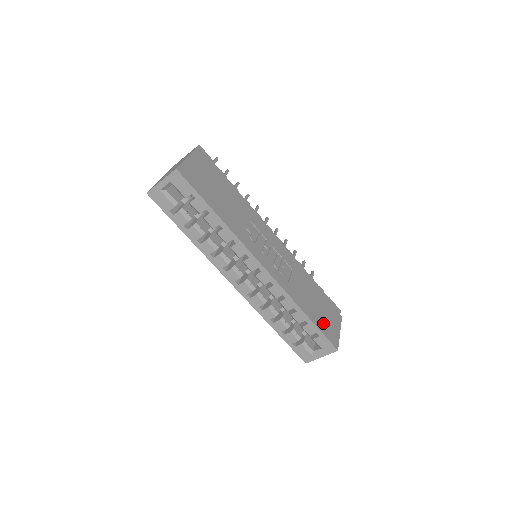
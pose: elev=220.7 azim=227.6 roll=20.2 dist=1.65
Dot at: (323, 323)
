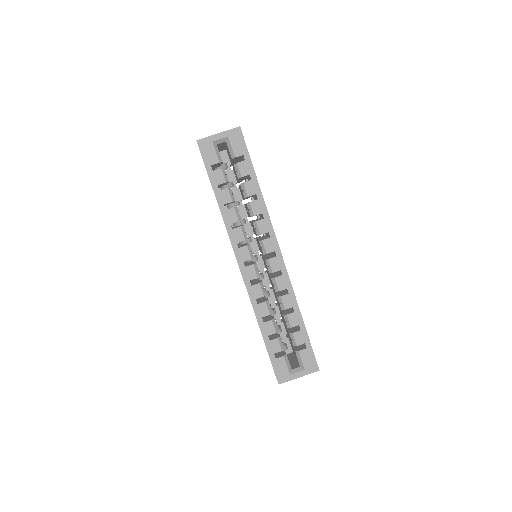
Dot at: occluded
